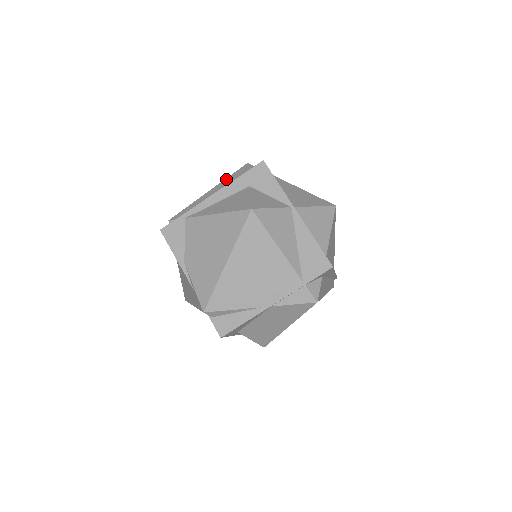
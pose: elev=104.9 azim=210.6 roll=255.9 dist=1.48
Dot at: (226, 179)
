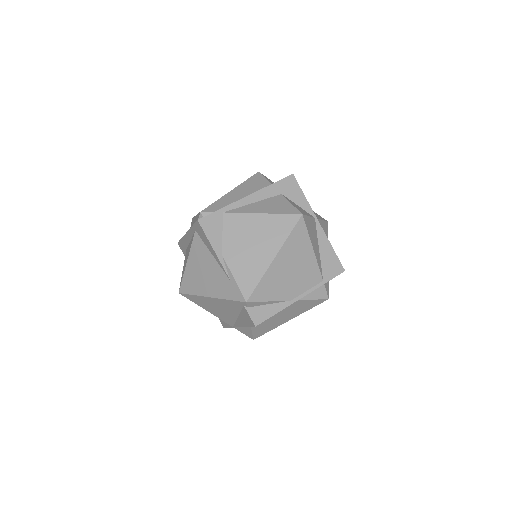
Dot at: (245, 182)
